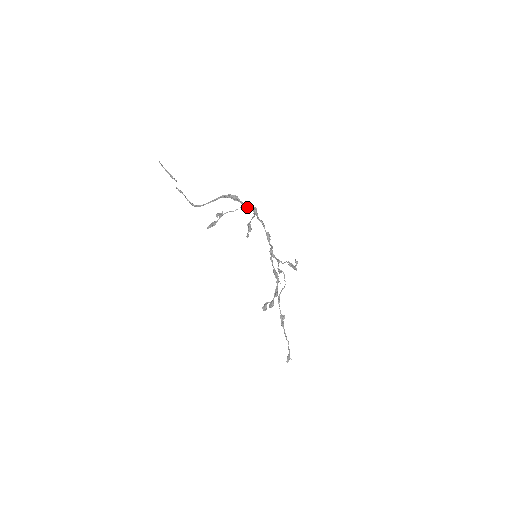
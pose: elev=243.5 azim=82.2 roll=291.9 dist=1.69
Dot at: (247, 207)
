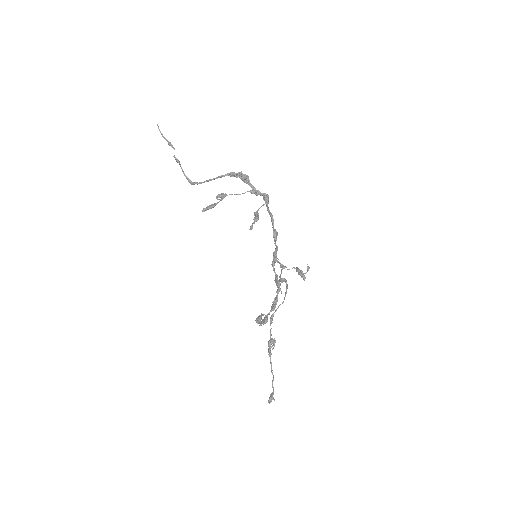
Dot at: (258, 192)
